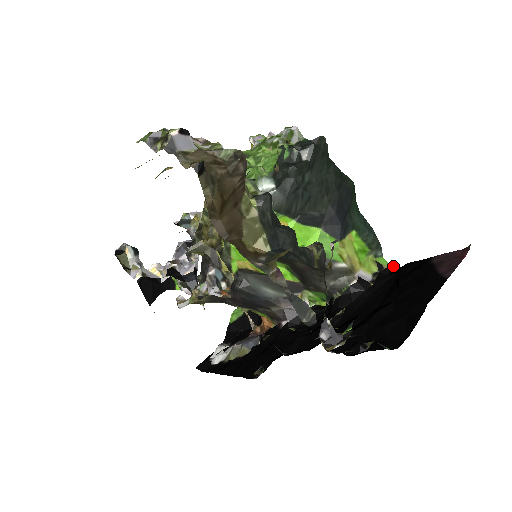
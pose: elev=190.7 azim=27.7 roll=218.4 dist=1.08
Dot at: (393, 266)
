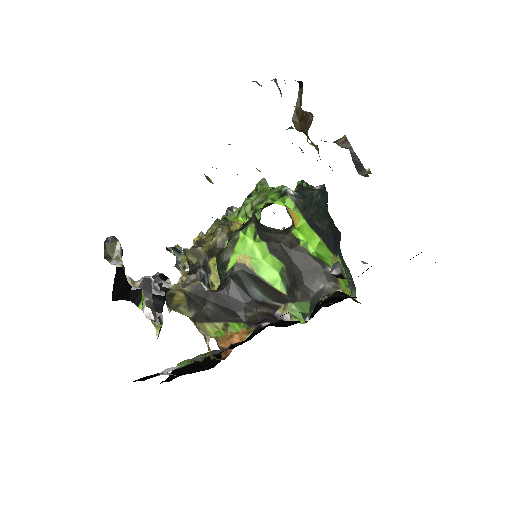
Dot at: occluded
